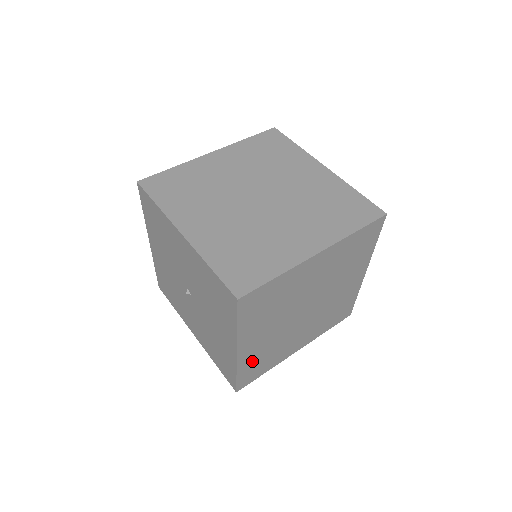
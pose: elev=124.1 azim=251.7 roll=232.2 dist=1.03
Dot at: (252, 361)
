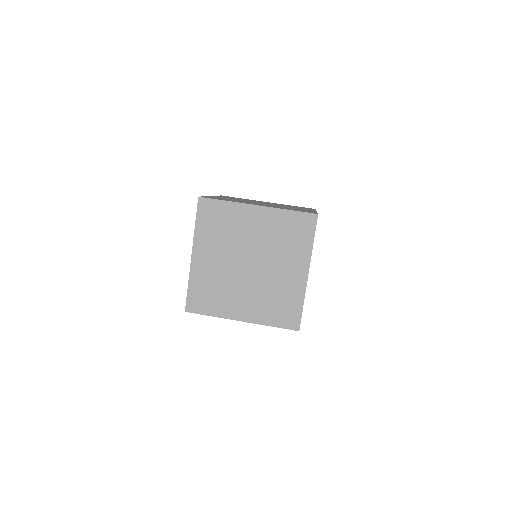
Dot at: occluded
